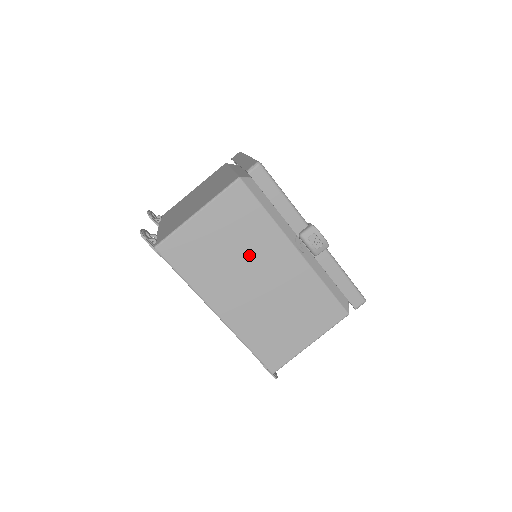
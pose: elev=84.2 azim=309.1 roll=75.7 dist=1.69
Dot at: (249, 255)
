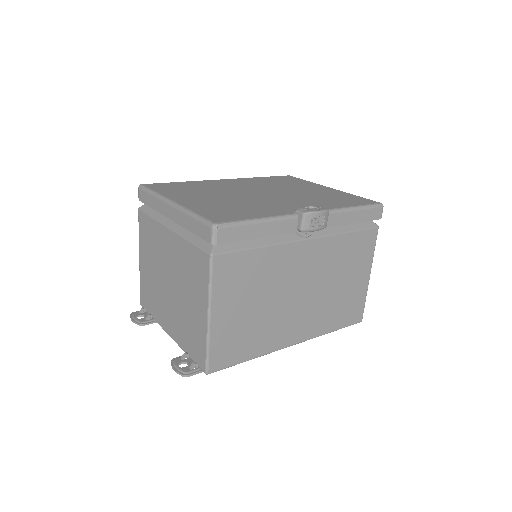
Dot at: (276, 288)
